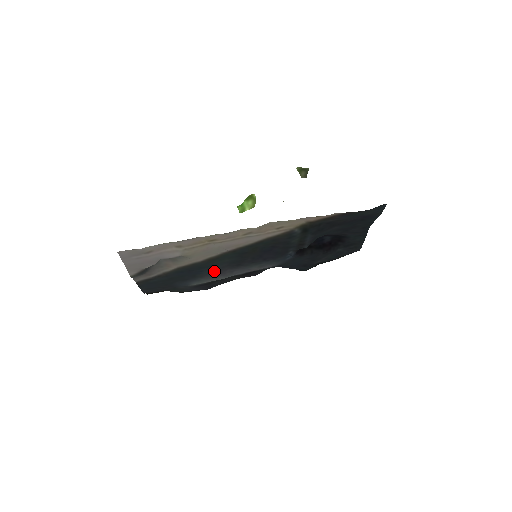
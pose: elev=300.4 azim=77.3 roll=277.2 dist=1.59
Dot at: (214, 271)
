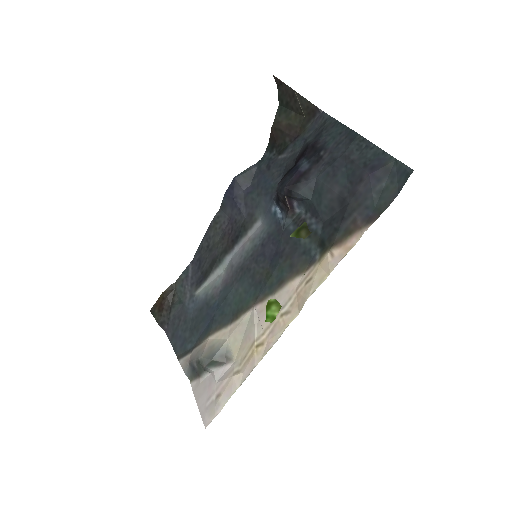
Dot at: (224, 290)
